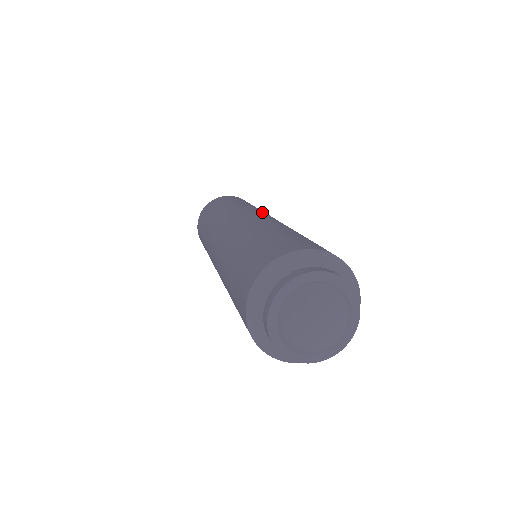
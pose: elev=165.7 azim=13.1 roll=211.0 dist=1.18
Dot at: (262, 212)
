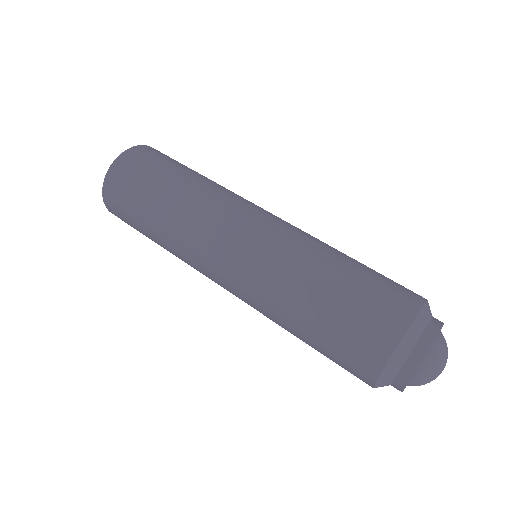
Dot at: occluded
